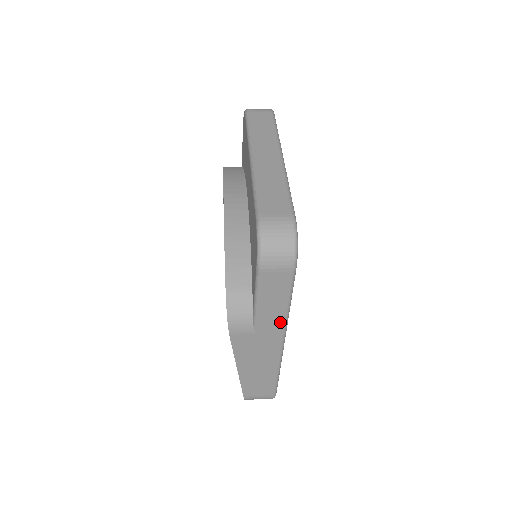
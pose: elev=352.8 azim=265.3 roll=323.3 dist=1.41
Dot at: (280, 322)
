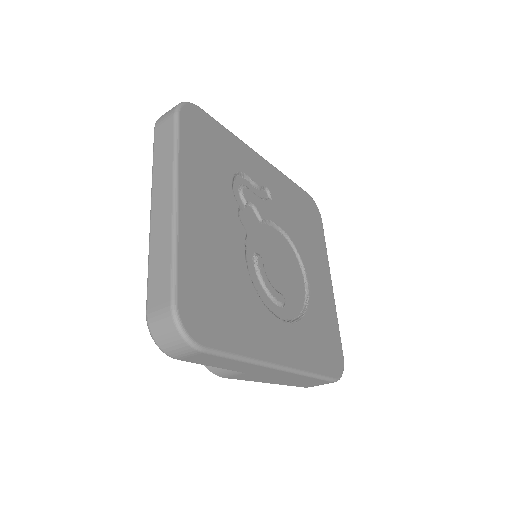
Dot at: (253, 366)
